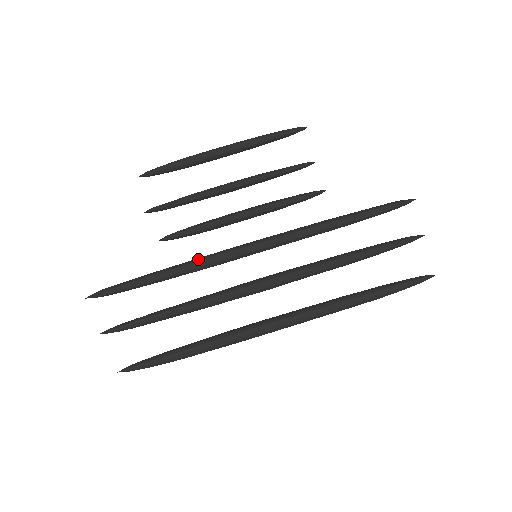
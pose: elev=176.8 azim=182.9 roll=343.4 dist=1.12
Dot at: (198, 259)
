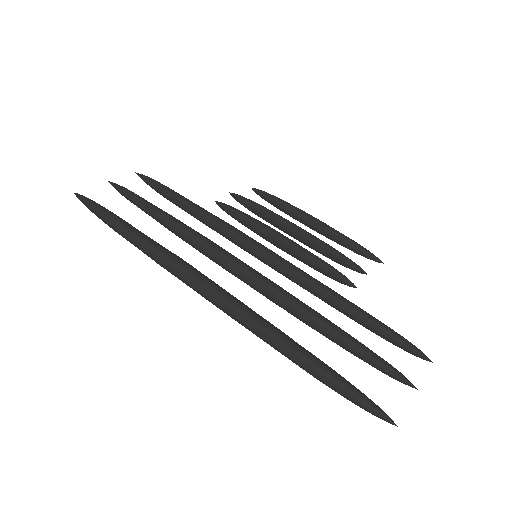
Dot at: (221, 219)
